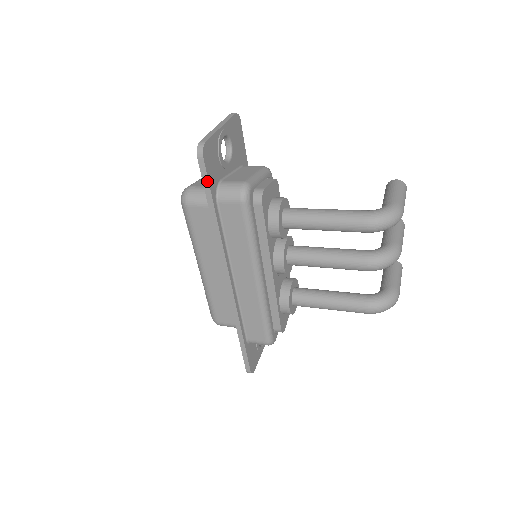
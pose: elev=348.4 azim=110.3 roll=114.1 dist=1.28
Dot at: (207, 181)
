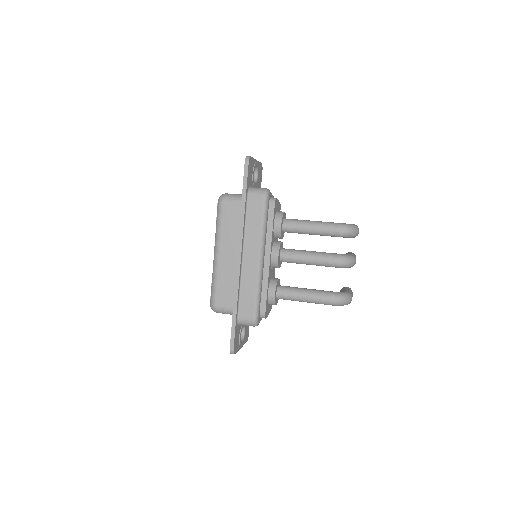
Dot at: (246, 178)
